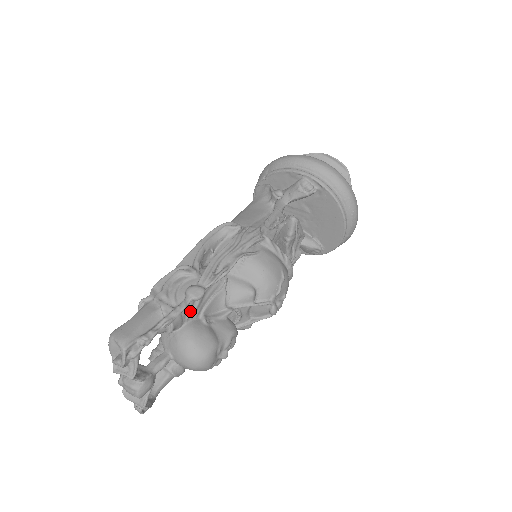
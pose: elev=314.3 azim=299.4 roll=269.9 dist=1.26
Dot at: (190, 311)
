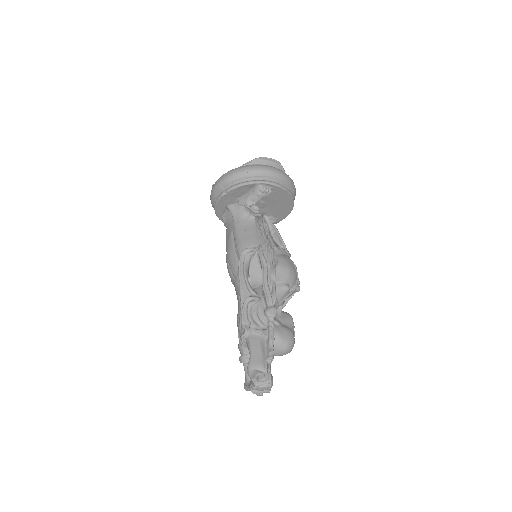
Dot at: occluded
